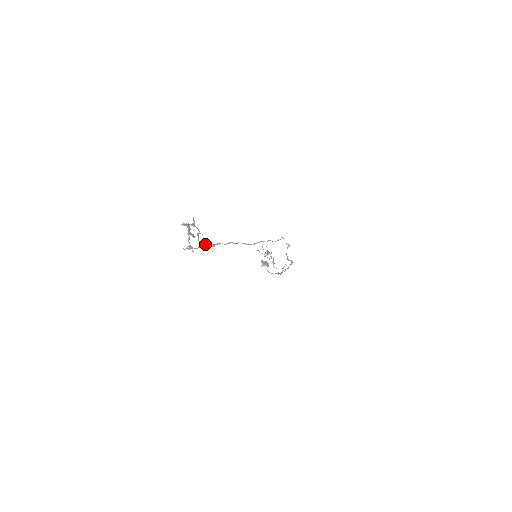
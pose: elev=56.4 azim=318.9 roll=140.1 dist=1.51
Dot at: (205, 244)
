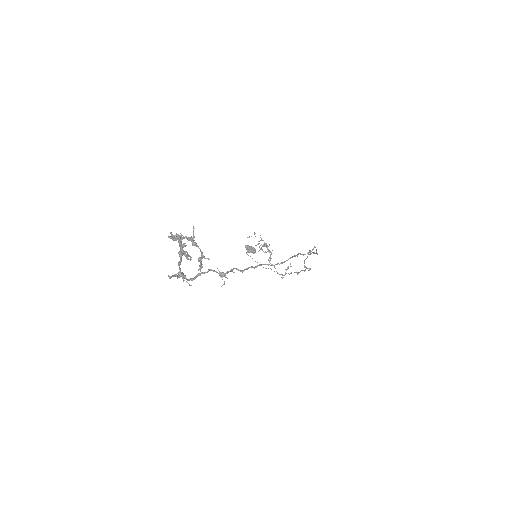
Dot at: (207, 271)
